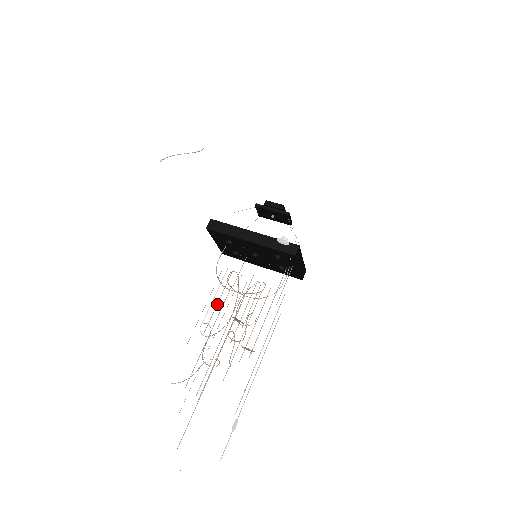
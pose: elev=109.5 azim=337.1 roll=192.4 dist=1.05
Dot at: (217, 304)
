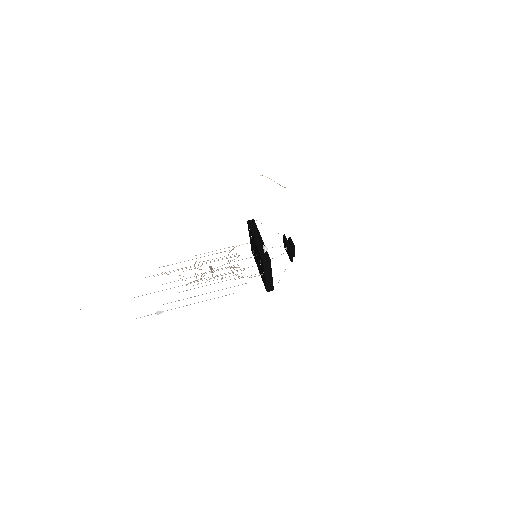
Dot at: occluded
